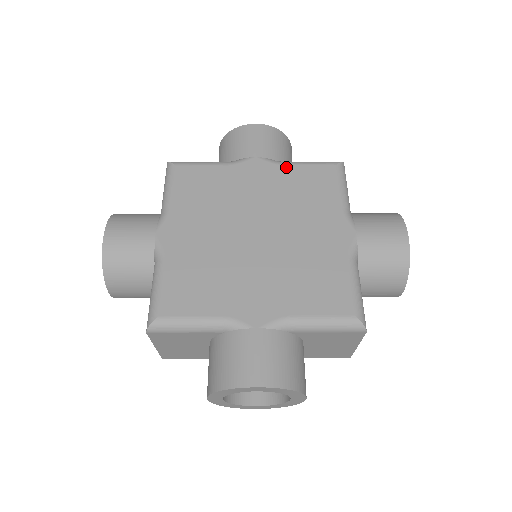
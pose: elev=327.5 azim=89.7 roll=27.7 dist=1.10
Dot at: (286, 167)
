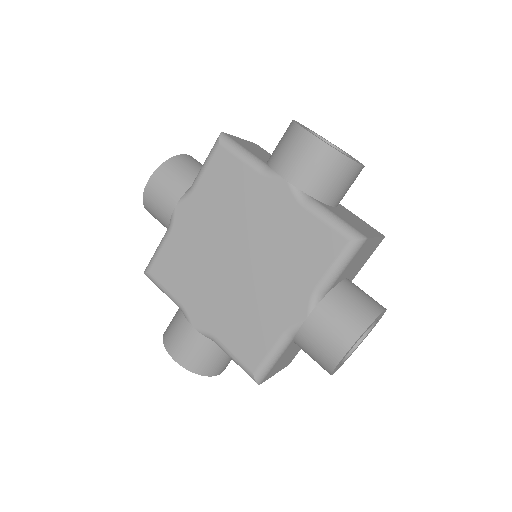
Dot at: (302, 211)
